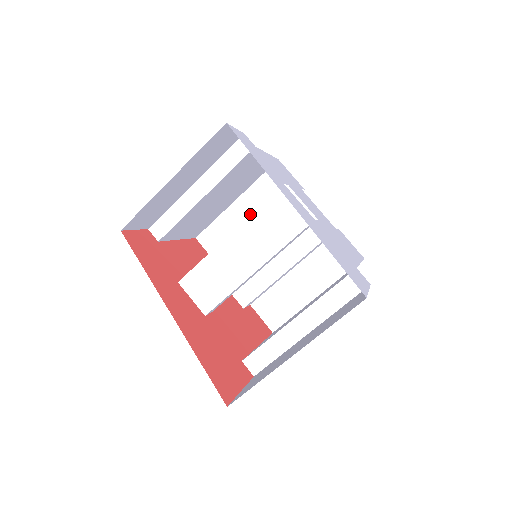
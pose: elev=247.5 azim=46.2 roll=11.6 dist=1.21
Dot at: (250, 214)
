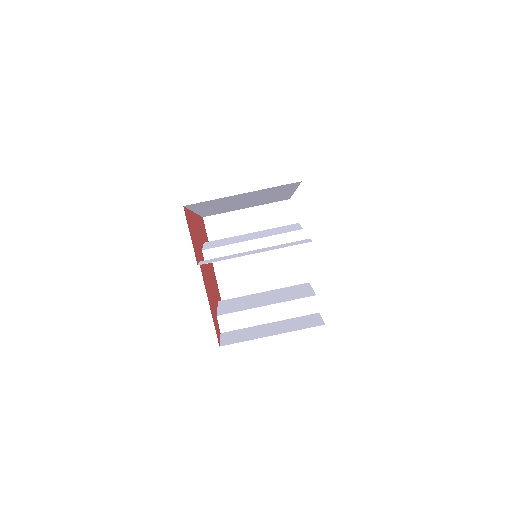
Dot at: occluded
